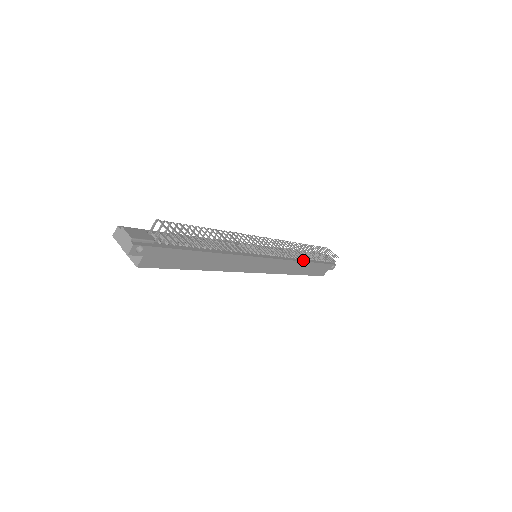
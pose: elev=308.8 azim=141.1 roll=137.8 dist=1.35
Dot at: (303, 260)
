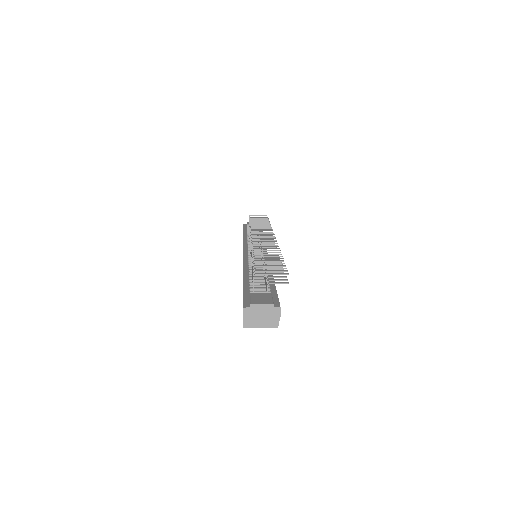
Dot at: occluded
